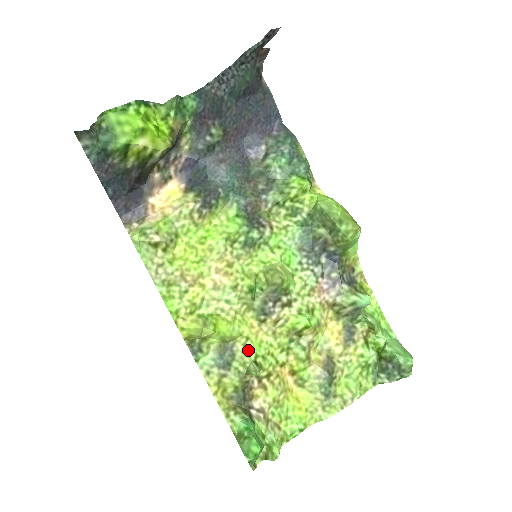
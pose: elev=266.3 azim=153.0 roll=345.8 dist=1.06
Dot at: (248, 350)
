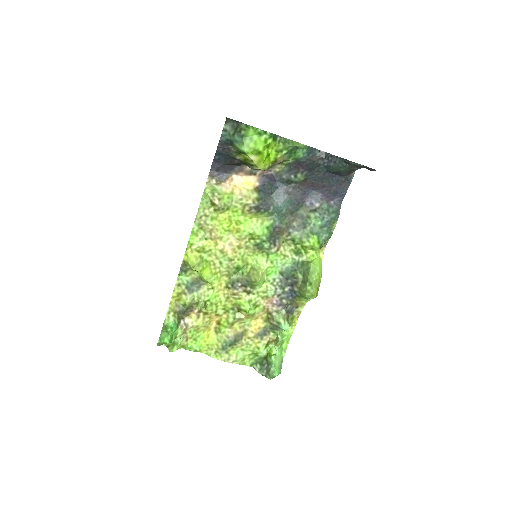
Dot at: (208, 294)
